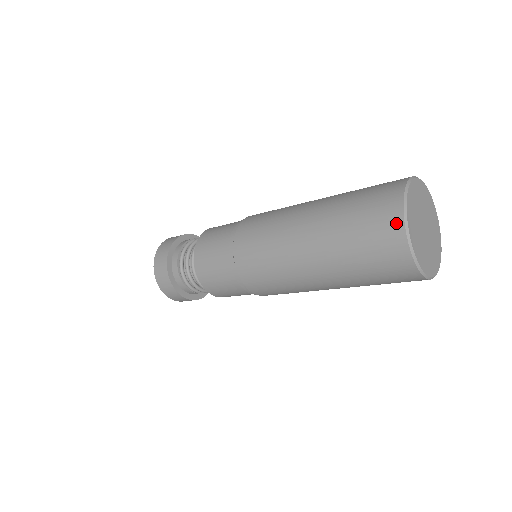
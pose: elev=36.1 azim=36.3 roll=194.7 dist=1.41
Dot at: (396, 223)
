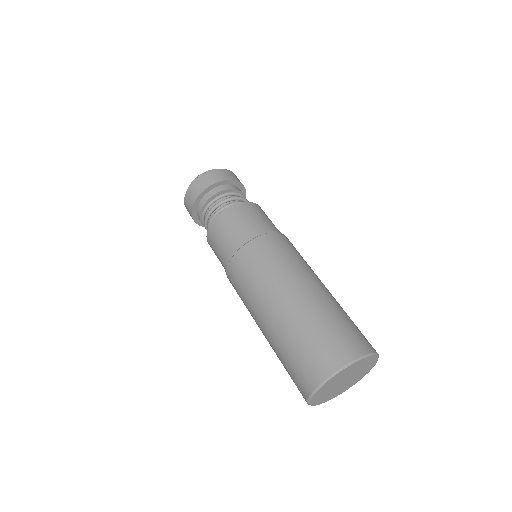
Dot at: (309, 386)
